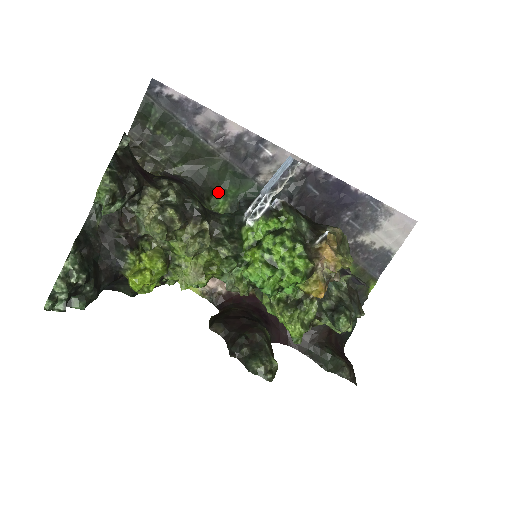
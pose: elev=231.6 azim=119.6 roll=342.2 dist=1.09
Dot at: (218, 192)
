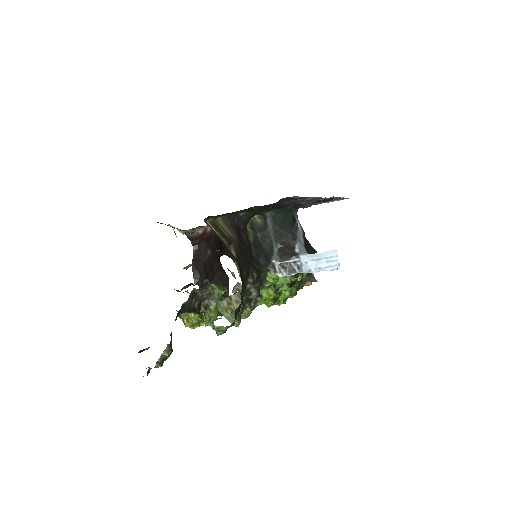
Dot at: occluded
